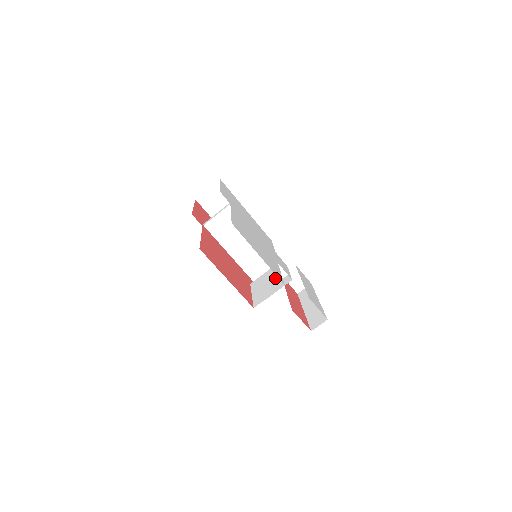
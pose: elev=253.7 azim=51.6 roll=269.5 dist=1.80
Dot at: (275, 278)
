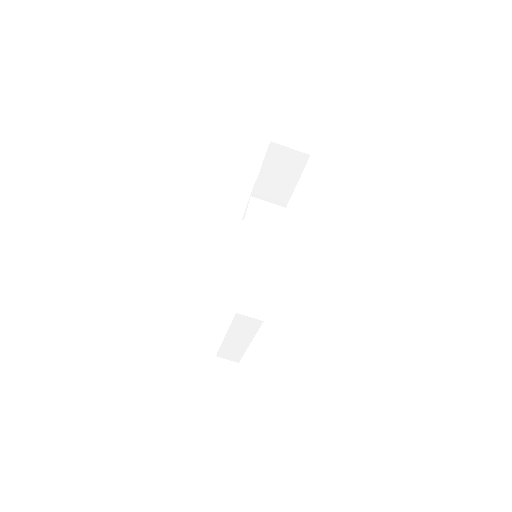
Dot at: occluded
